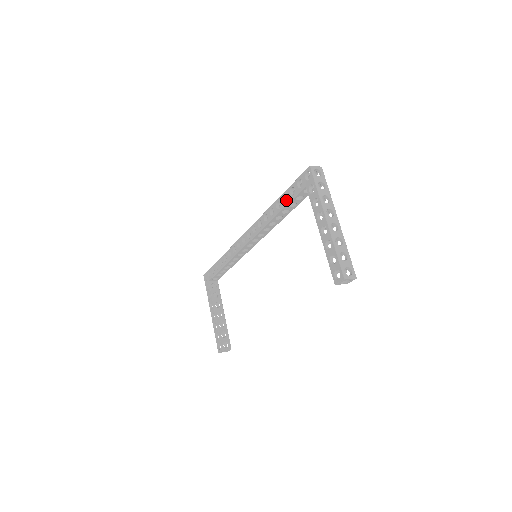
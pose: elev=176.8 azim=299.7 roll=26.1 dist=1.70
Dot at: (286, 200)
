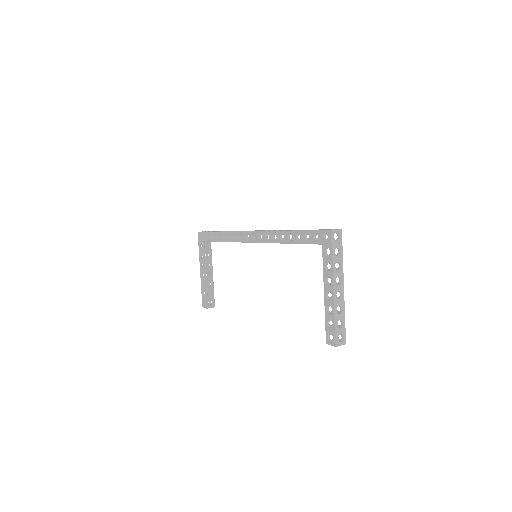
Dot at: occluded
